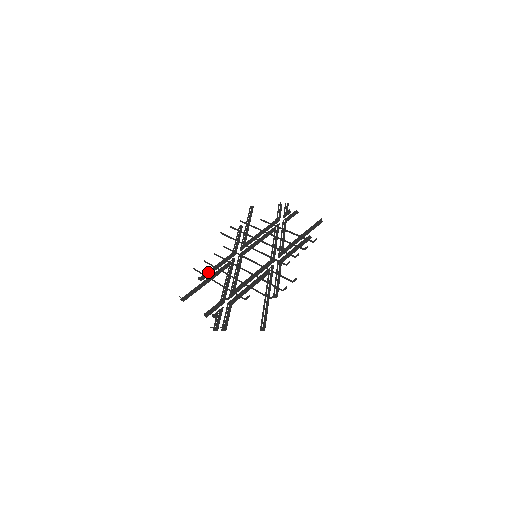
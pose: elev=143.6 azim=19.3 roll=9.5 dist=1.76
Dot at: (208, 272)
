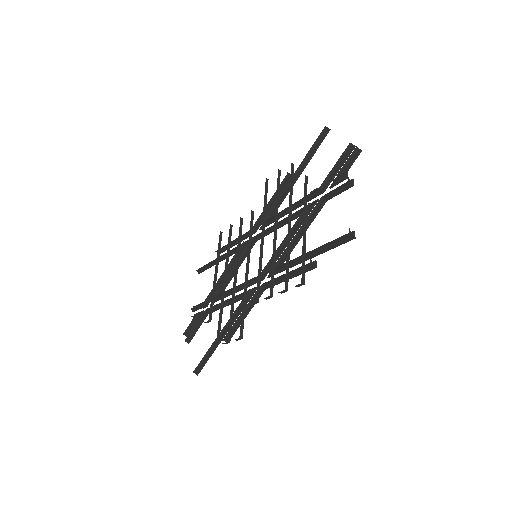
Dot at: (225, 247)
